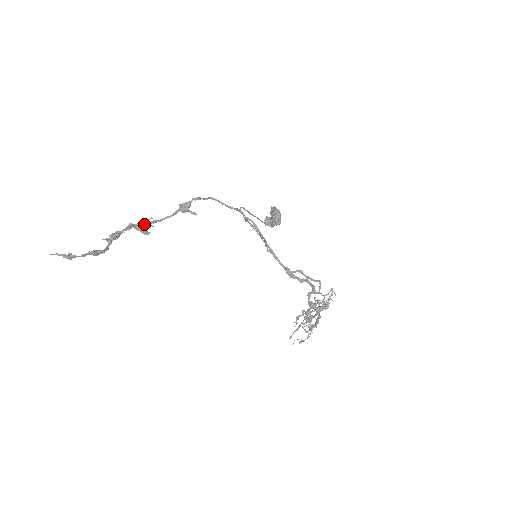
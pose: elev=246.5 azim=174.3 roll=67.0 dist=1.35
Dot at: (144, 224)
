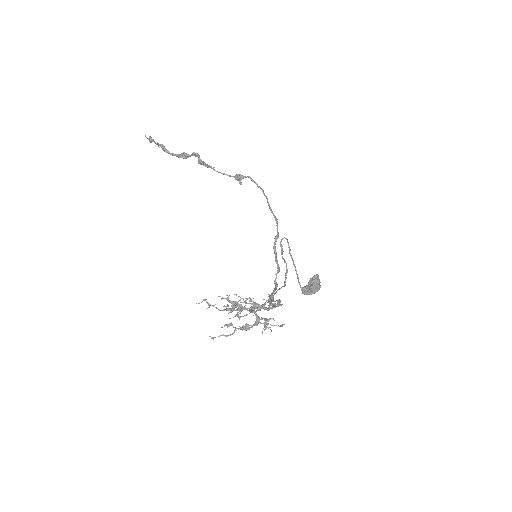
Dot at: (206, 165)
